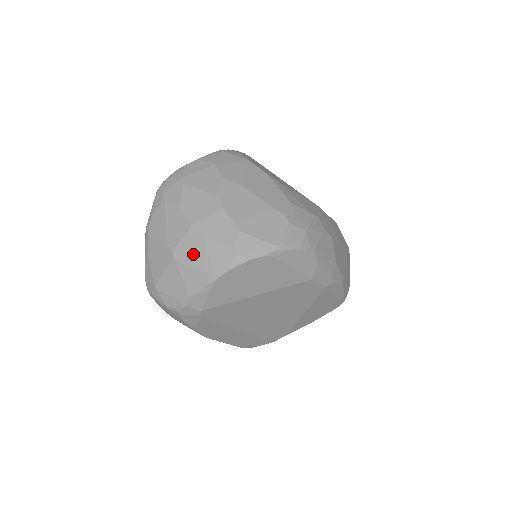
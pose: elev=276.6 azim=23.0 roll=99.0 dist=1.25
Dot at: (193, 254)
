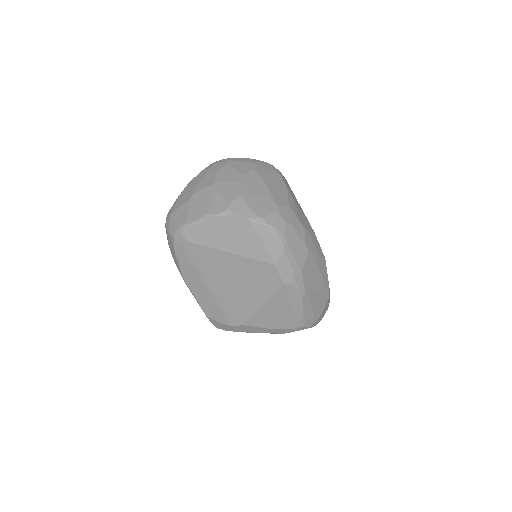
Dot at: (204, 199)
